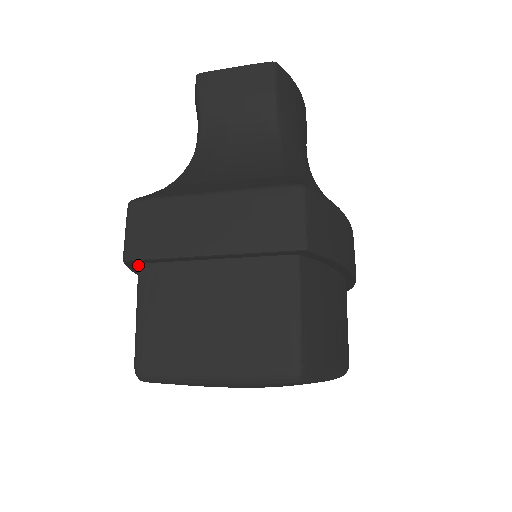
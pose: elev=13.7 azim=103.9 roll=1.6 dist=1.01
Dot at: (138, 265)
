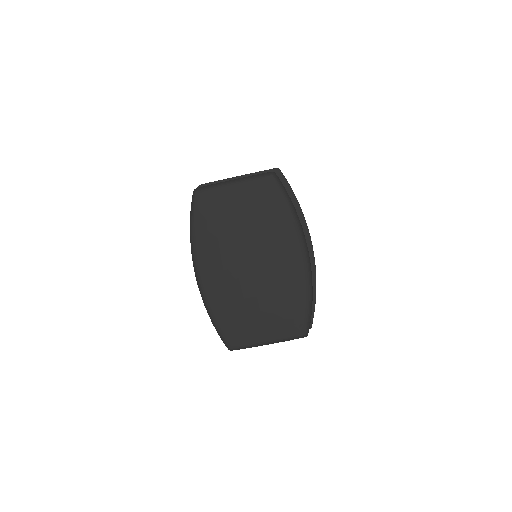
Dot at: occluded
